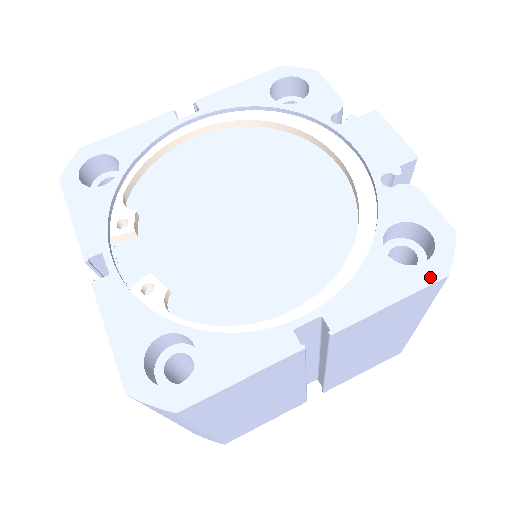
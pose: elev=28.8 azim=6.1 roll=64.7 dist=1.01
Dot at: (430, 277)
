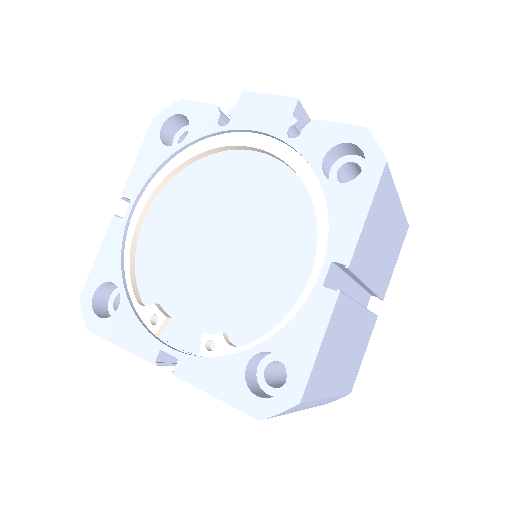
Dot at: (376, 173)
